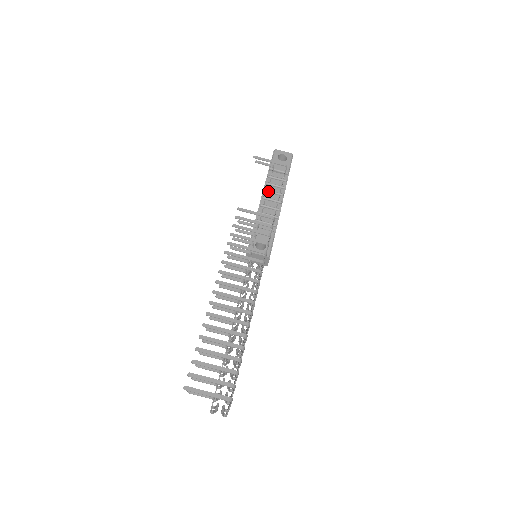
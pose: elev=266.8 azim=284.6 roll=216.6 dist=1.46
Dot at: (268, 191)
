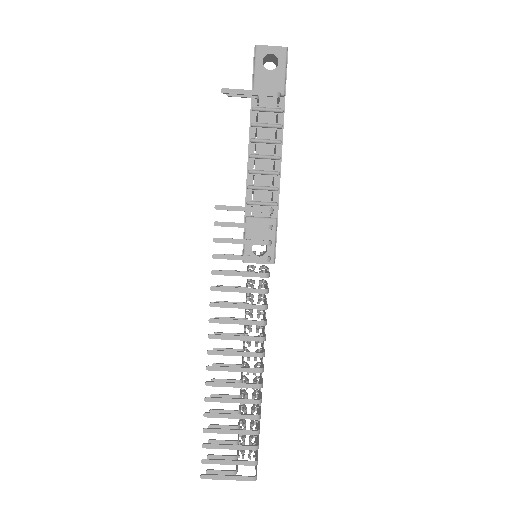
Dot at: (256, 141)
